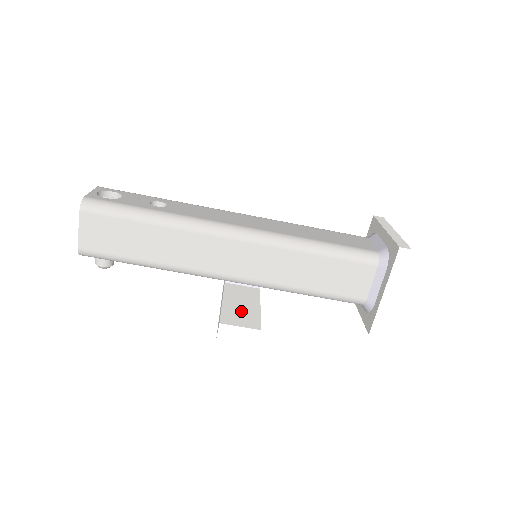
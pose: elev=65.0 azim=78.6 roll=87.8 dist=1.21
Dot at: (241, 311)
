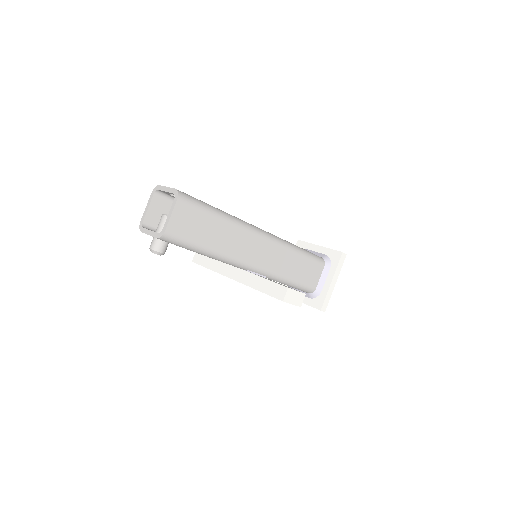
Dot at: occluded
